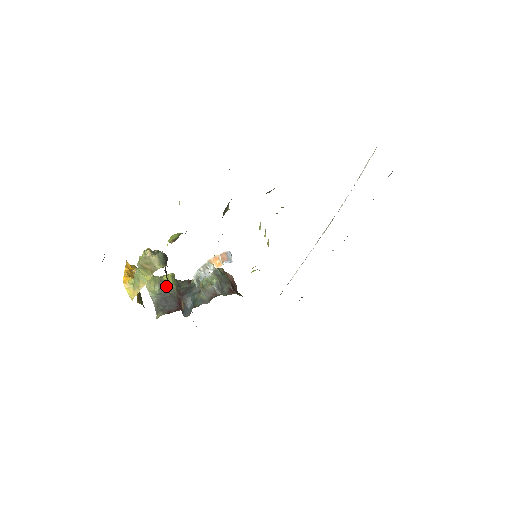
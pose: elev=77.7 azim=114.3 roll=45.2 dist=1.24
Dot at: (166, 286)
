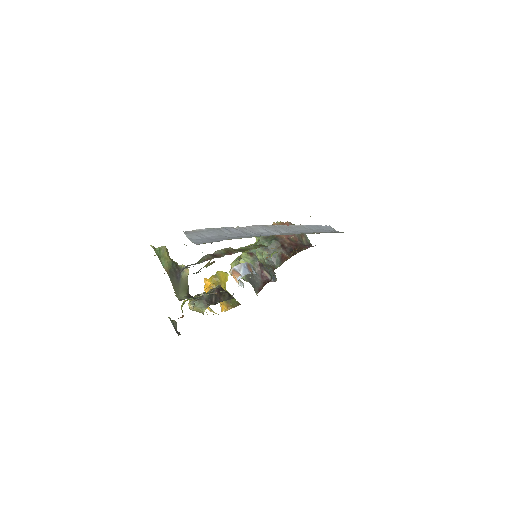
Dot at: occluded
